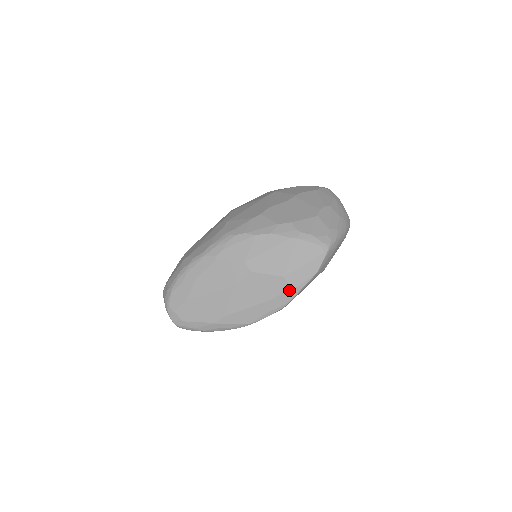
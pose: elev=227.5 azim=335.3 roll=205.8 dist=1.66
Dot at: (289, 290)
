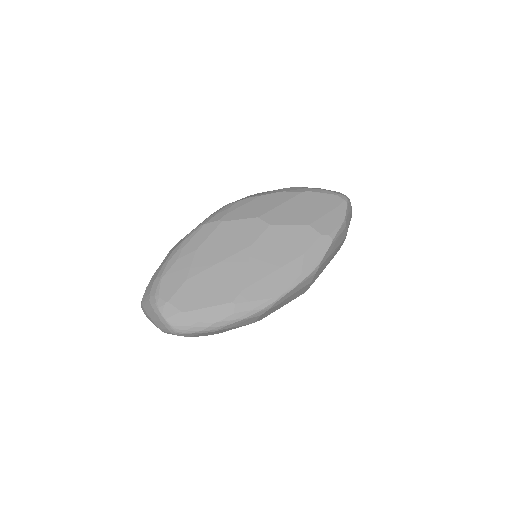
Dot at: (320, 240)
